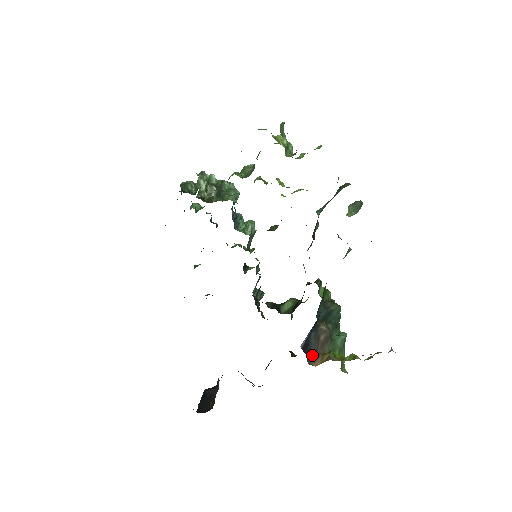
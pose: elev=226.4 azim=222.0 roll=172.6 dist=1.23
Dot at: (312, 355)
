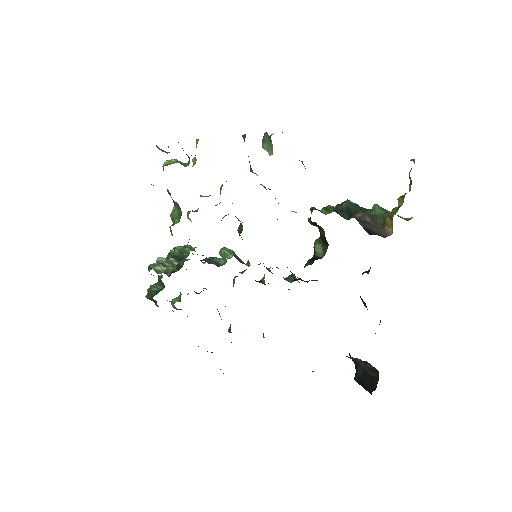
Dot at: (380, 233)
